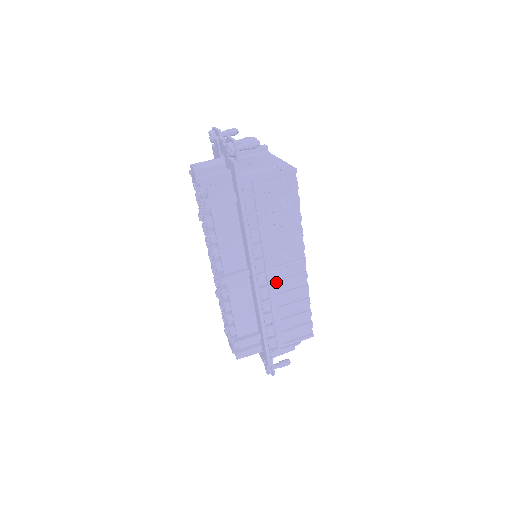
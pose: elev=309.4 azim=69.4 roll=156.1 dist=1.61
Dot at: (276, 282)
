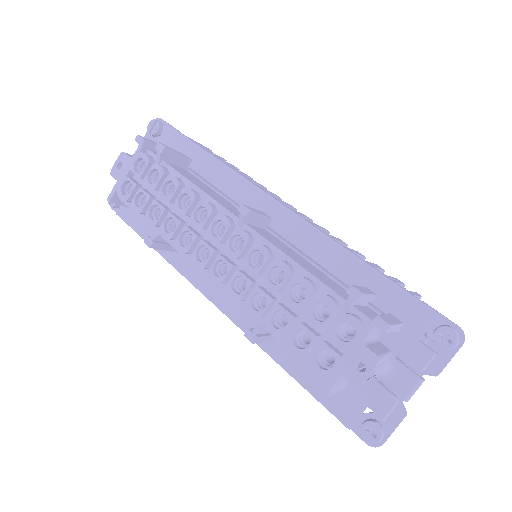
Dot at: occluded
